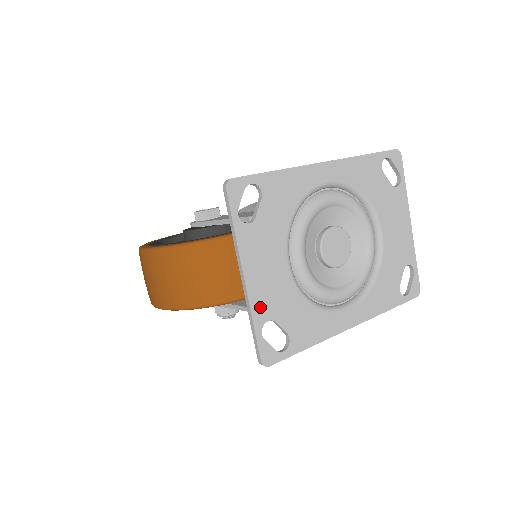
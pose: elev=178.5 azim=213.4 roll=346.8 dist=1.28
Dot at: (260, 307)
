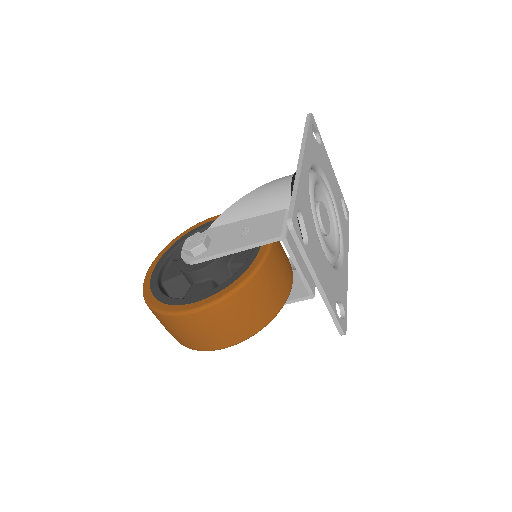
Dot at: (331, 299)
